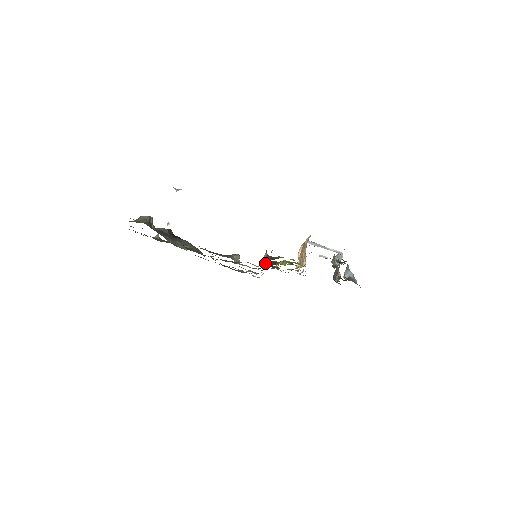
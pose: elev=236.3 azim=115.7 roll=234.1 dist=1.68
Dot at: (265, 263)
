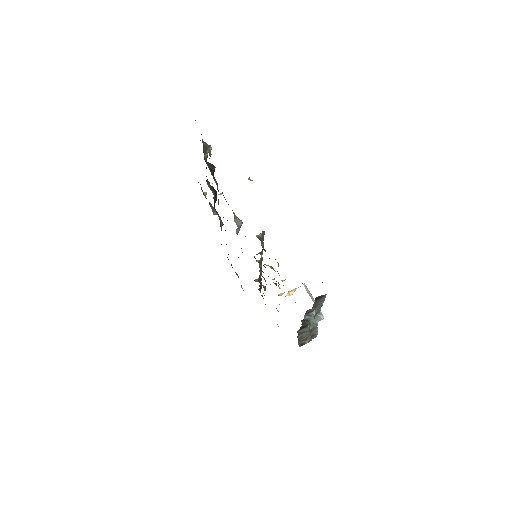
Dot at: (257, 261)
